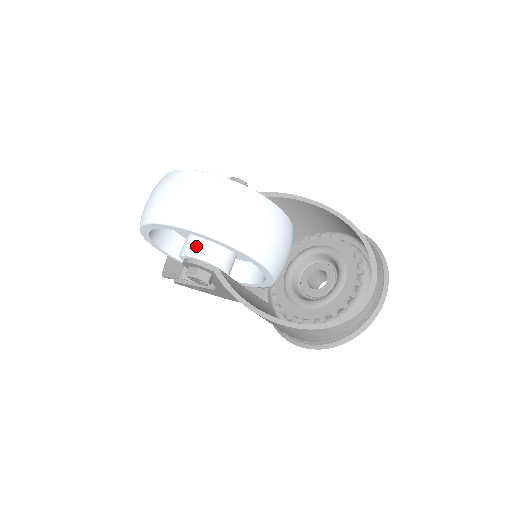
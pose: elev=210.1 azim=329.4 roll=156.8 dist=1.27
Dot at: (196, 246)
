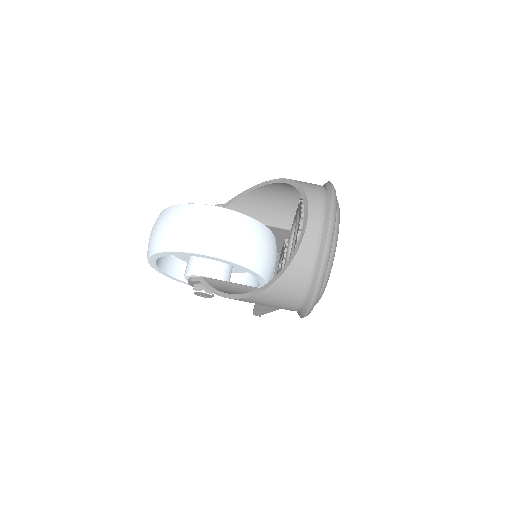
Dot at: (186, 268)
